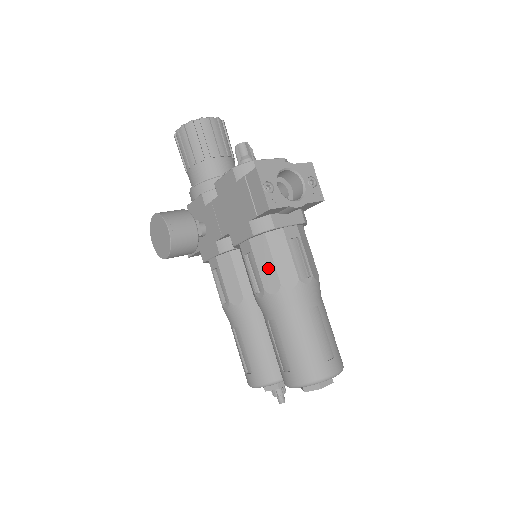
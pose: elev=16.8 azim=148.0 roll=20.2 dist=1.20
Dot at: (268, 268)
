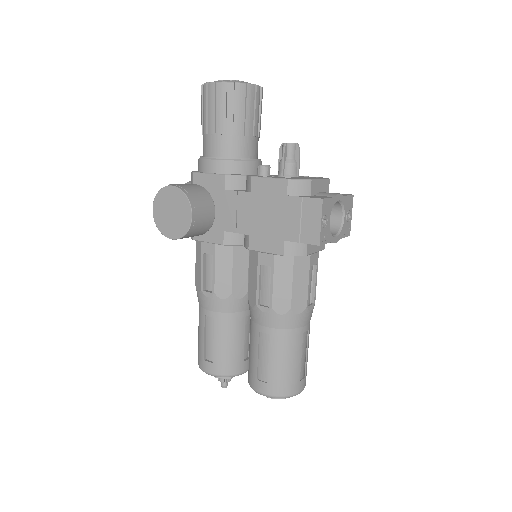
Dot at: (284, 289)
